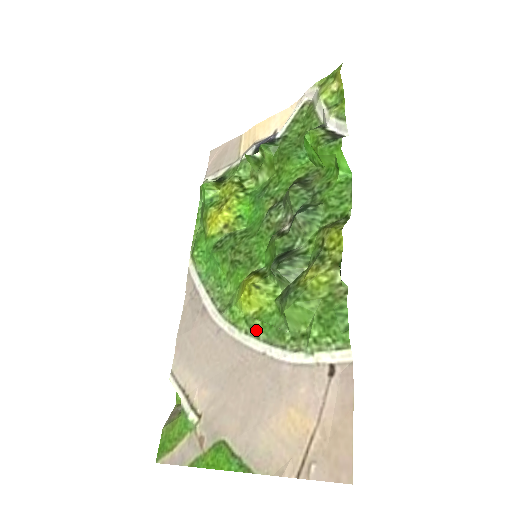
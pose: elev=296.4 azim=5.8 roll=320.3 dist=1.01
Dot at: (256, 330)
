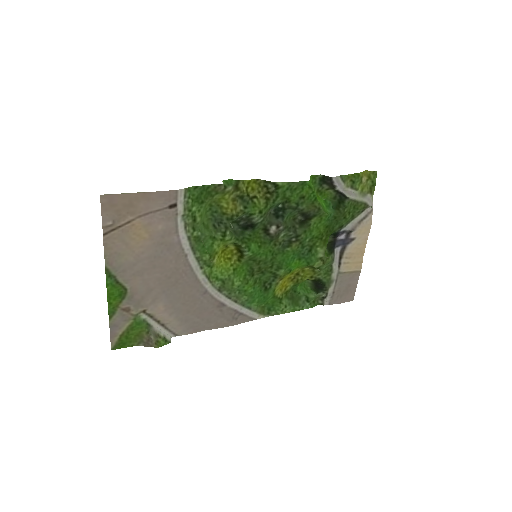
Dot at: (202, 259)
